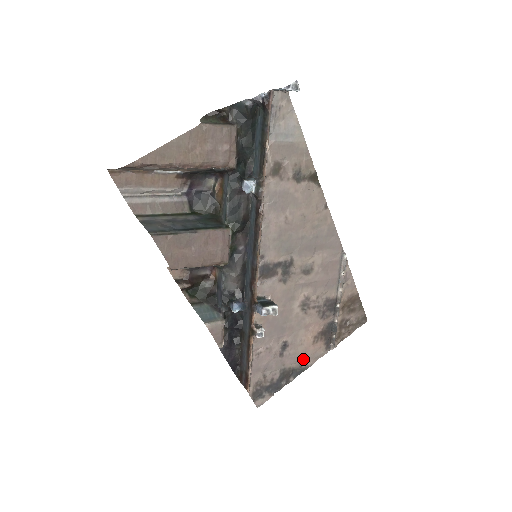
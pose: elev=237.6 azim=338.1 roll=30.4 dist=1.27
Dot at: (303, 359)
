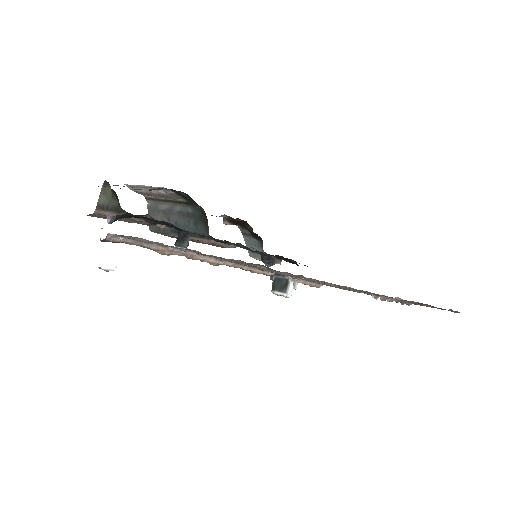
Dot at: occluded
